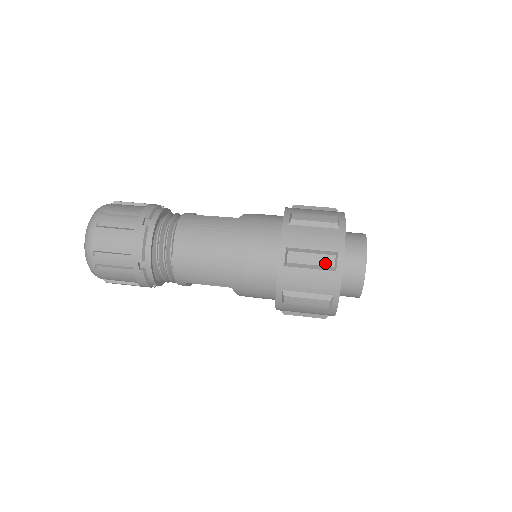
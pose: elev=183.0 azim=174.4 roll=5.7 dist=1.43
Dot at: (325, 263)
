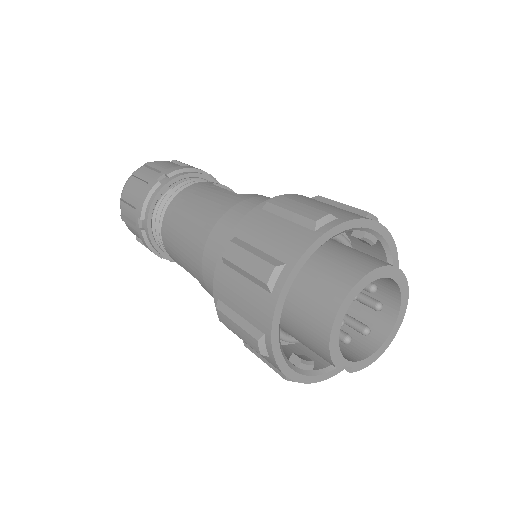
Dot at: (259, 273)
